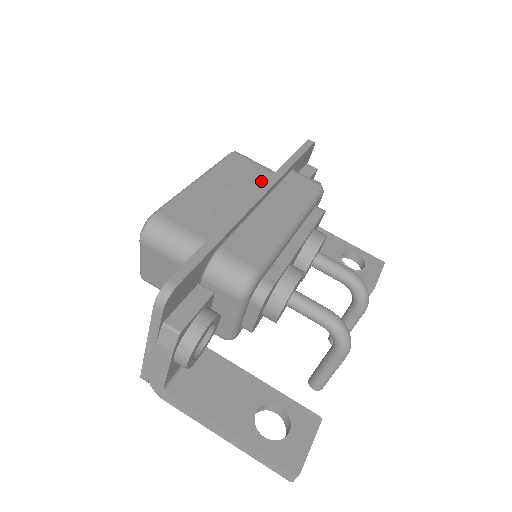
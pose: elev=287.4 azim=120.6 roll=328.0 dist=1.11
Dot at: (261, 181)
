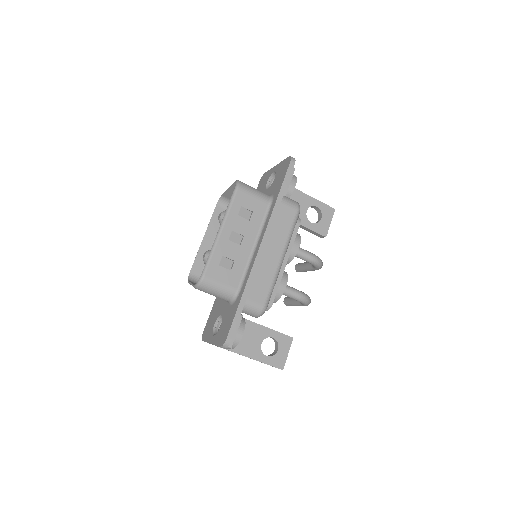
Dot at: (260, 216)
